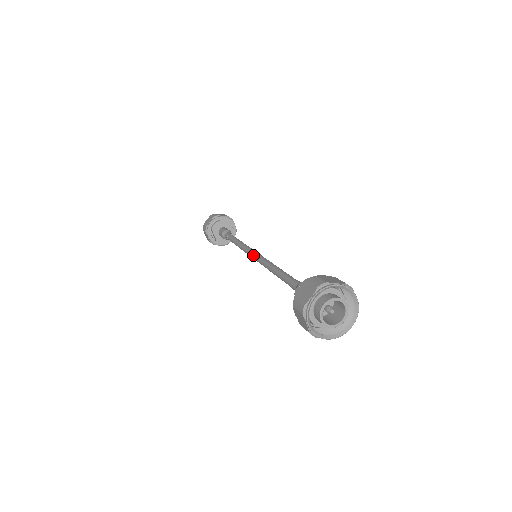
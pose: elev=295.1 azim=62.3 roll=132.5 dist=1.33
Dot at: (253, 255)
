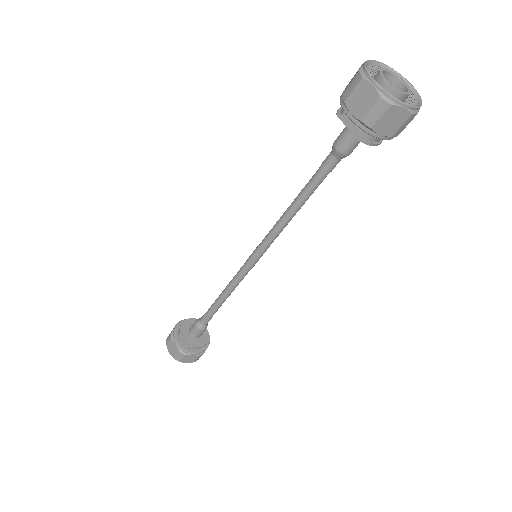
Dot at: (253, 252)
